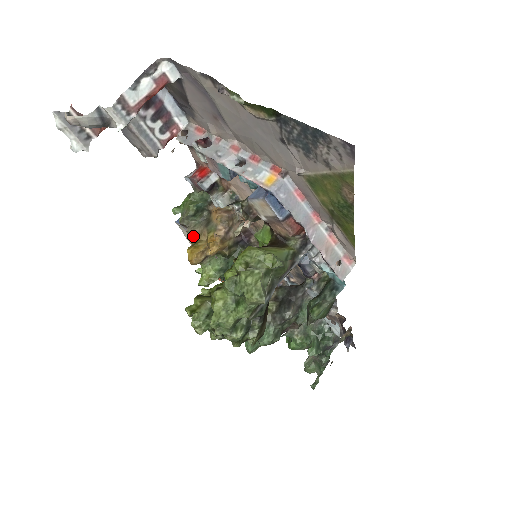
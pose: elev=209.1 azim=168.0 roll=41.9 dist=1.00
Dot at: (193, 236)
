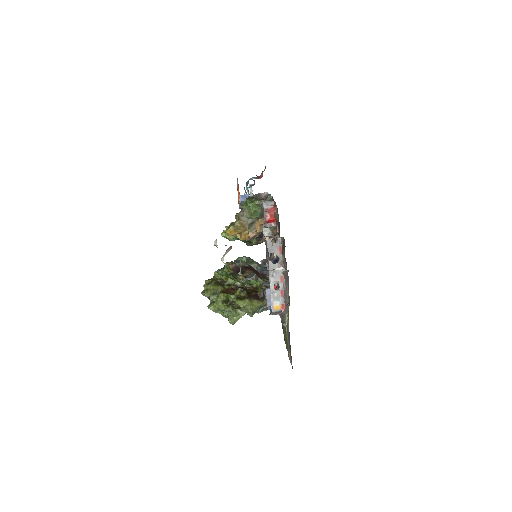
Dot at: (239, 220)
